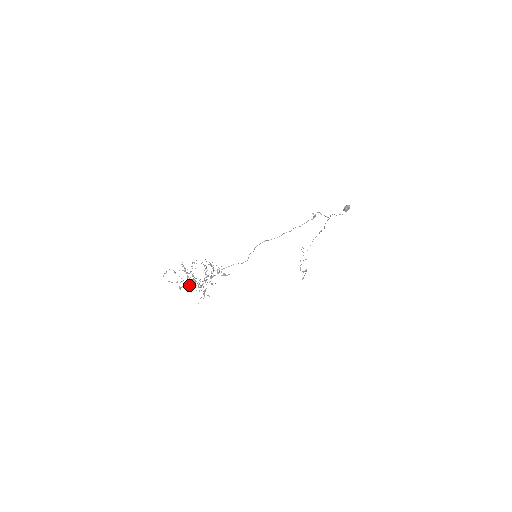
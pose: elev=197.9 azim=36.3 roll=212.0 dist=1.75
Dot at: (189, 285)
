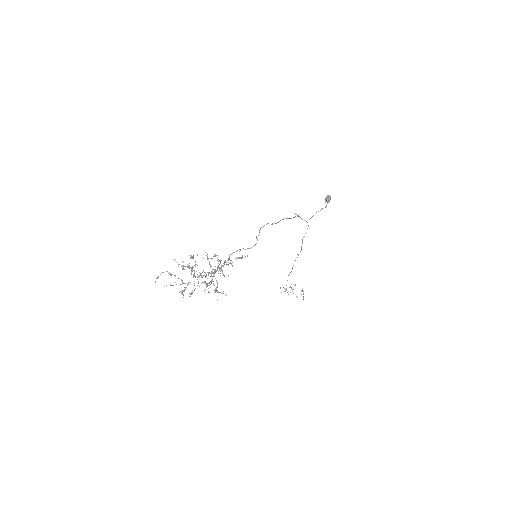
Dot at: occluded
